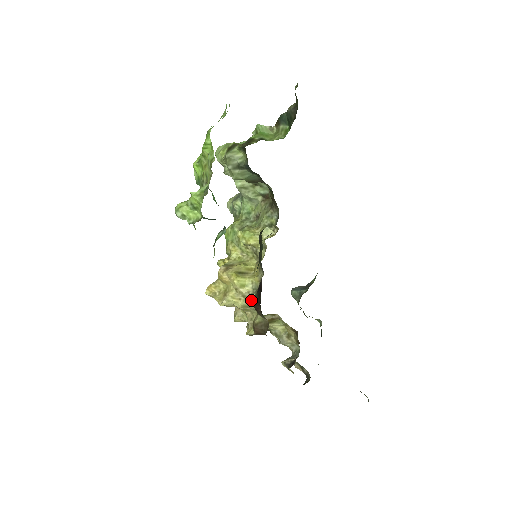
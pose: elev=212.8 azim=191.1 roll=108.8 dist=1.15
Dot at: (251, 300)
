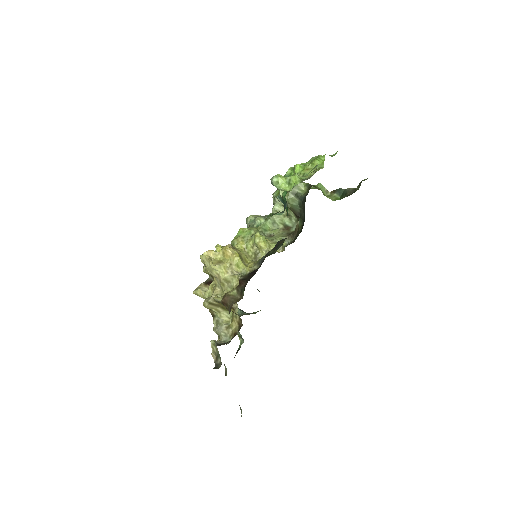
Dot at: occluded
